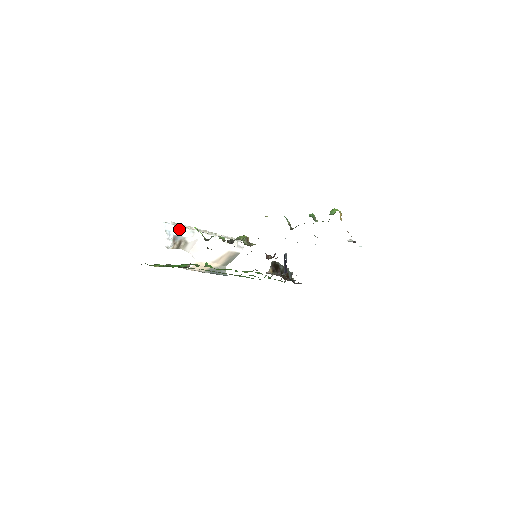
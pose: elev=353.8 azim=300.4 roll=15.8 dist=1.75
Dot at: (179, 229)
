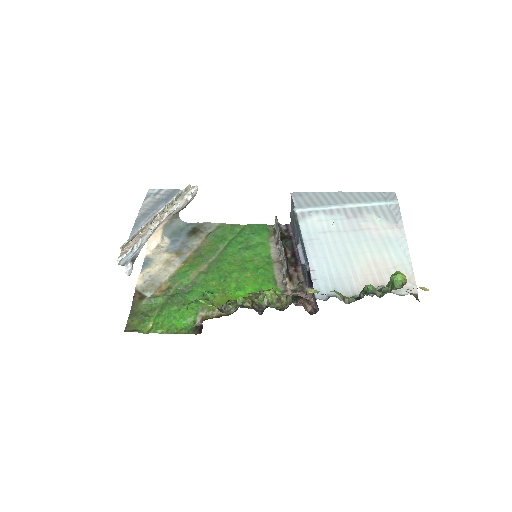
Dot at: (134, 249)
